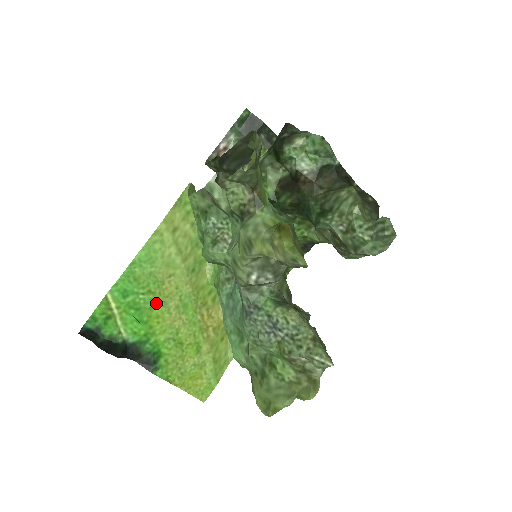
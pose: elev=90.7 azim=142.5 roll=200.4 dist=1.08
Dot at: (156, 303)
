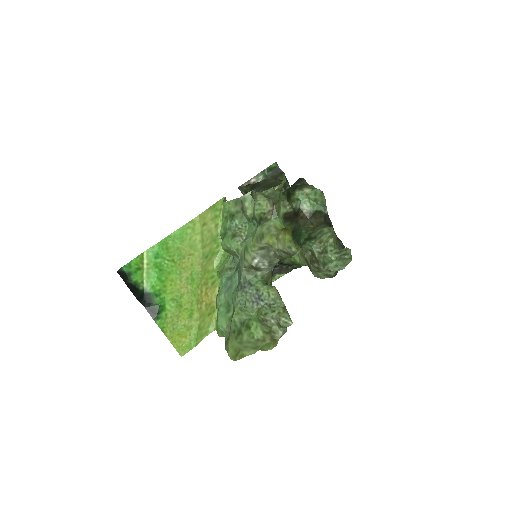
Dot at: (174, 270)
